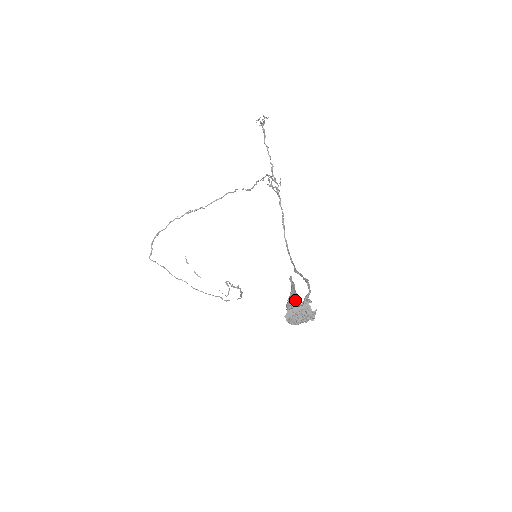
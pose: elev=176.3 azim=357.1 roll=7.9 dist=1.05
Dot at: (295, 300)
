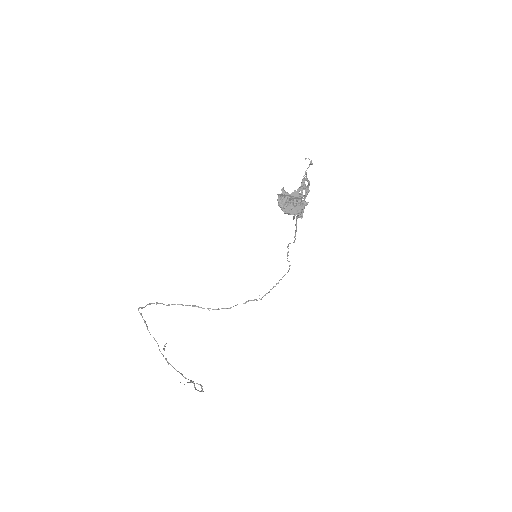
Dot at: (291, 195)
